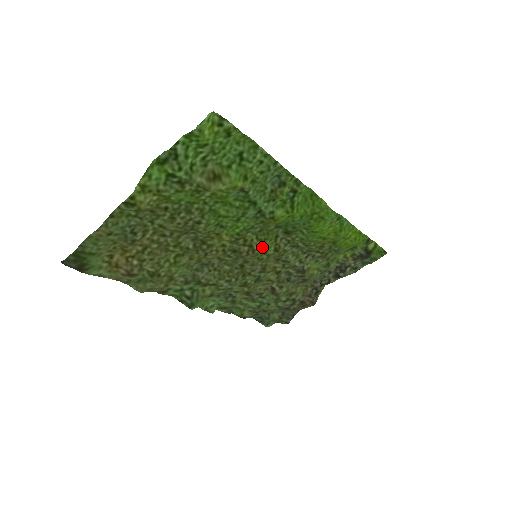
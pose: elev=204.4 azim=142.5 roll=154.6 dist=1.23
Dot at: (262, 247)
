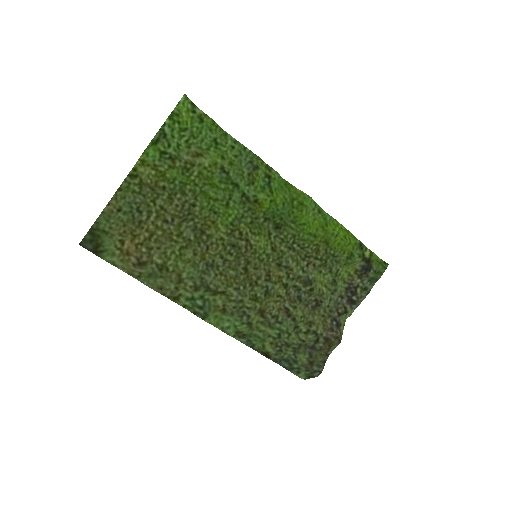
Dot at: (258, 243)
